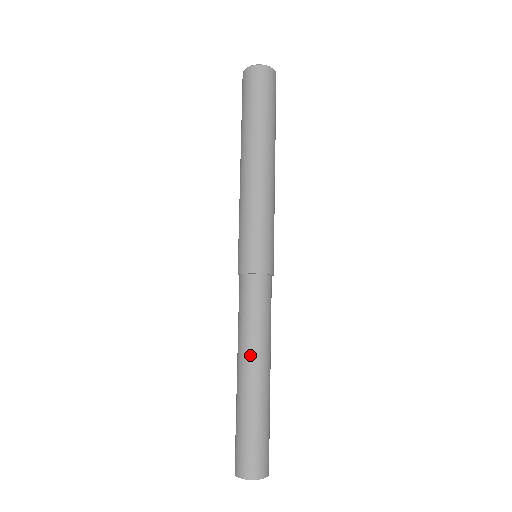
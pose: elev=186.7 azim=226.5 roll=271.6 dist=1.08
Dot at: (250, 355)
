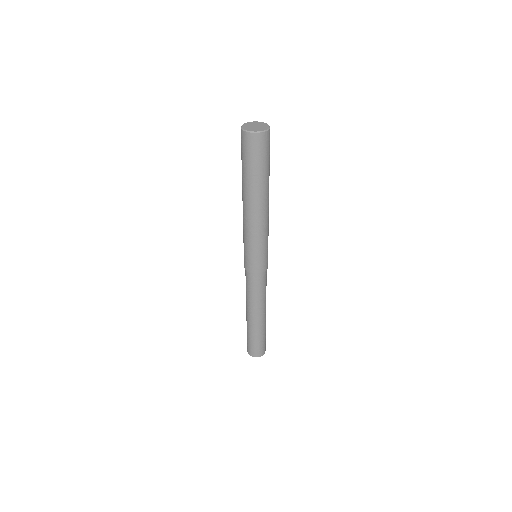
Dot at: (261, 310)
